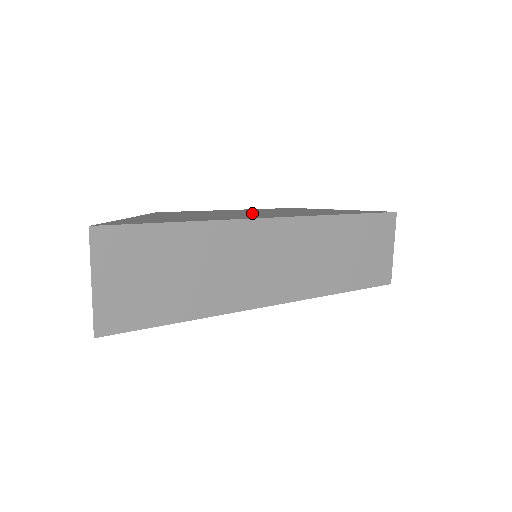
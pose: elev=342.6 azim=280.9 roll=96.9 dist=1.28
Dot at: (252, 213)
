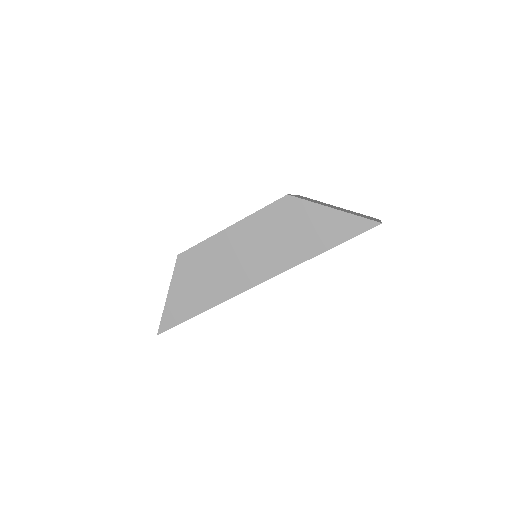
Dot at: (245, 256)
